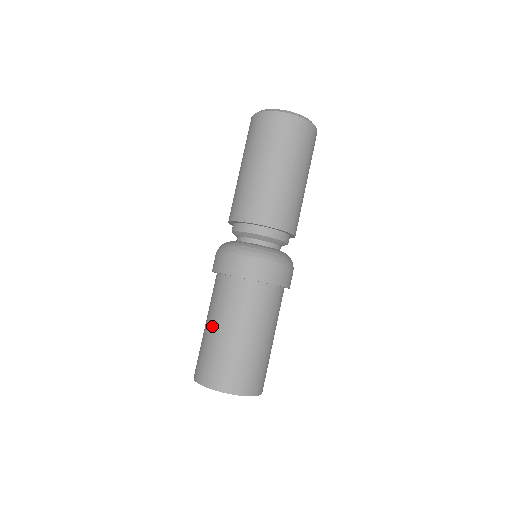
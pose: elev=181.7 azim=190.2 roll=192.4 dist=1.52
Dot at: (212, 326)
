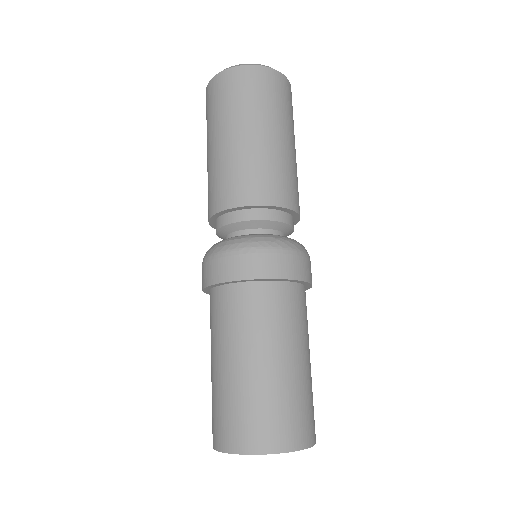
Dot at: (213, 362)
